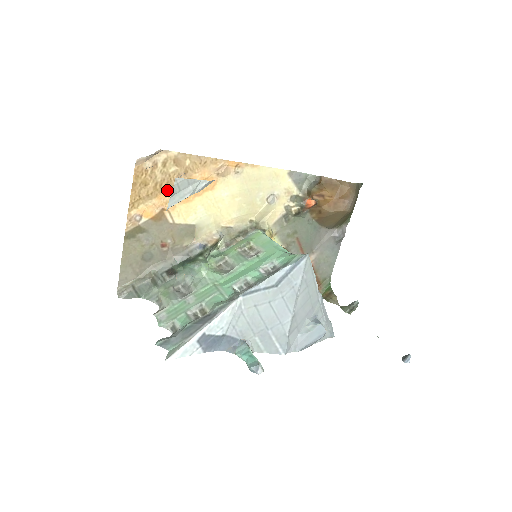
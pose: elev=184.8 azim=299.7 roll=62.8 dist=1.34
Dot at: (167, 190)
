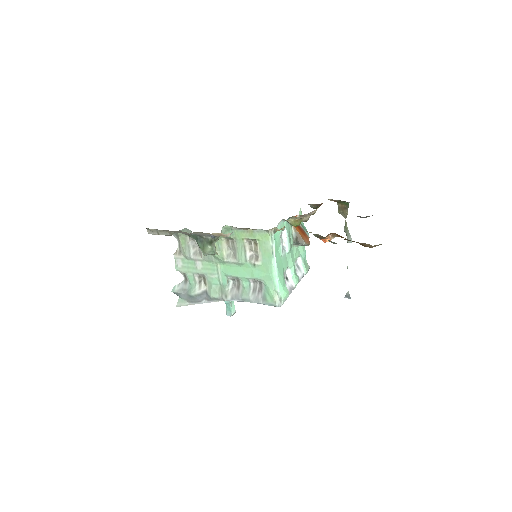
Dot at: occluded
